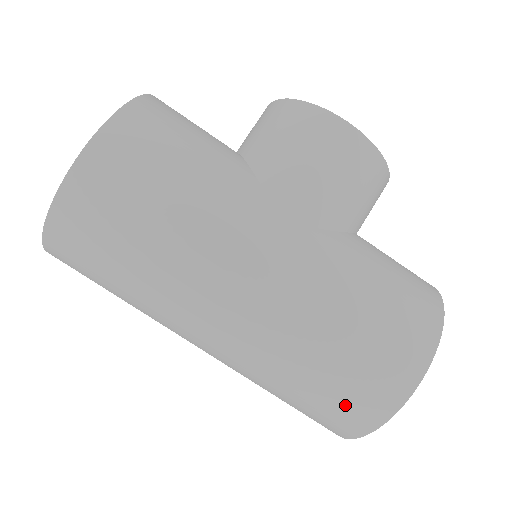
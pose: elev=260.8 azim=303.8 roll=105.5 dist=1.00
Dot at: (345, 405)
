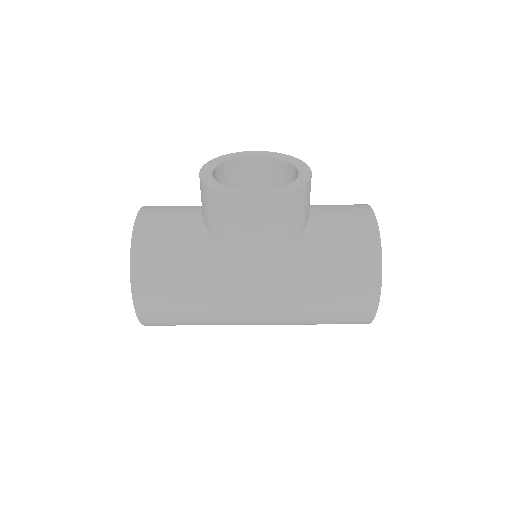
Dot at: occluded
